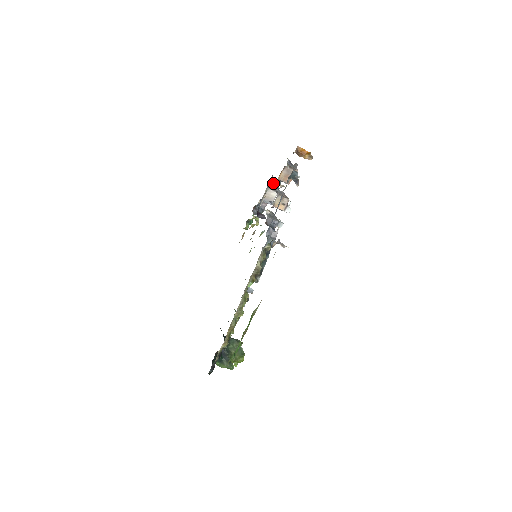
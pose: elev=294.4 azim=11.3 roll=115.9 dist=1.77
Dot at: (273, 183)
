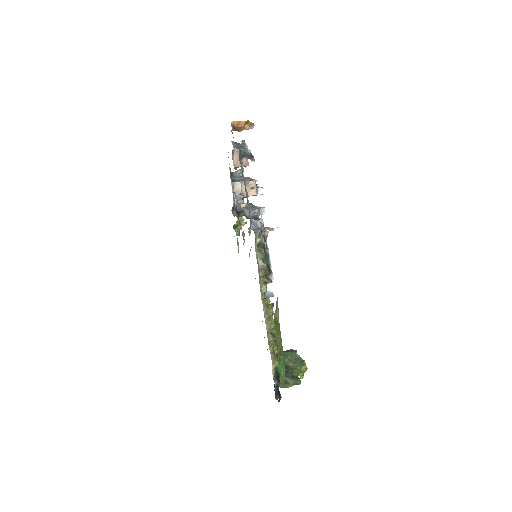
Dot at: (235, 175)
